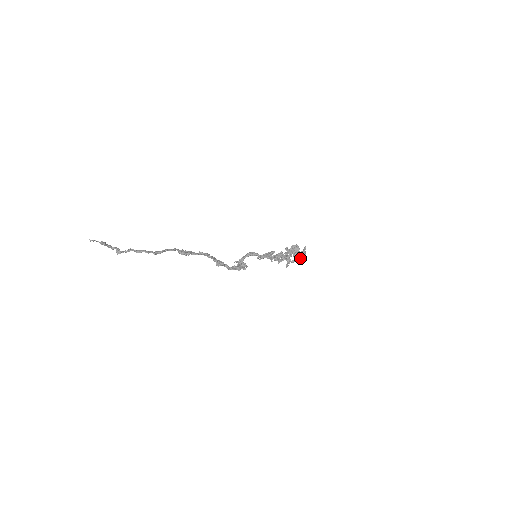
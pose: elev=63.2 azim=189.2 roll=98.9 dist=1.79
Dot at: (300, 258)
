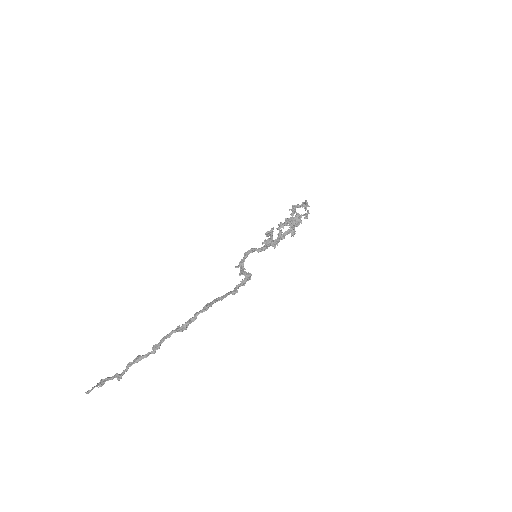
Dot at: occluded
